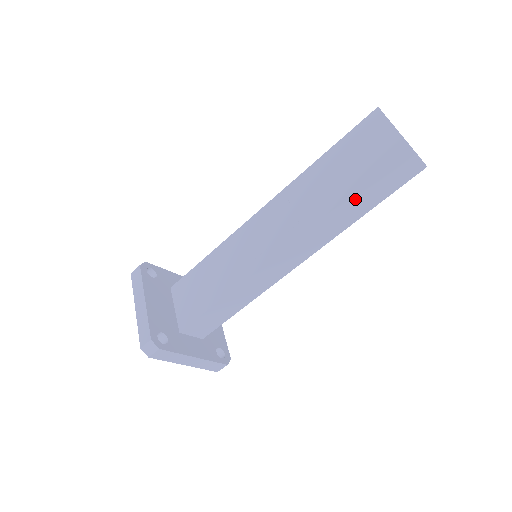
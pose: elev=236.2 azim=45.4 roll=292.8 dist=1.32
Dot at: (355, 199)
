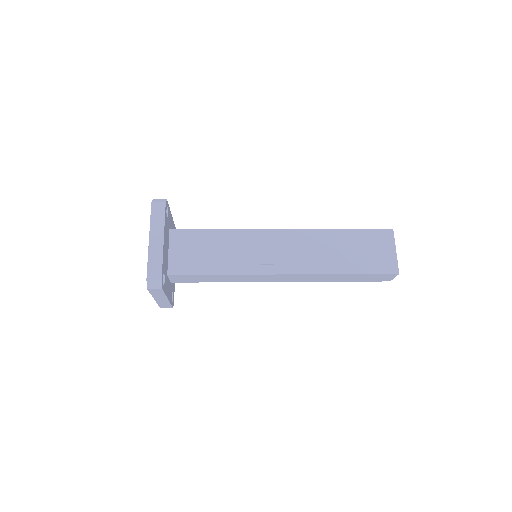
Dot at: (350, 276)
